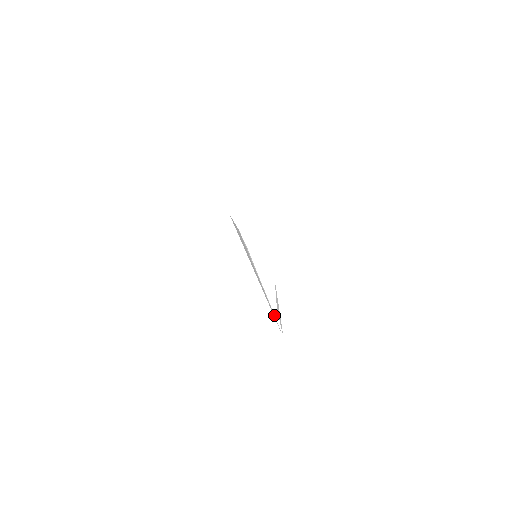
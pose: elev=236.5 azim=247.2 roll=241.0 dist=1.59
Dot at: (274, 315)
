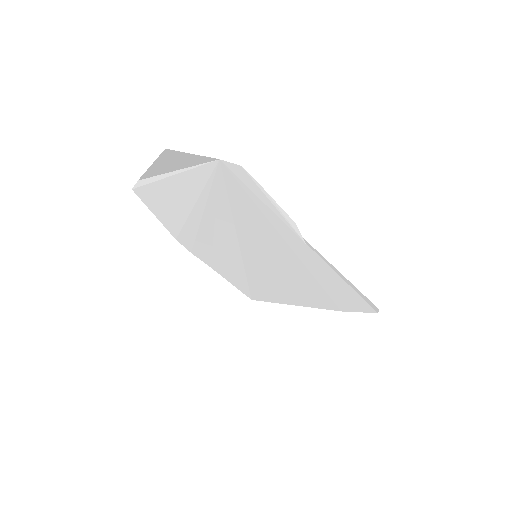
Dot at: (194, 167)
